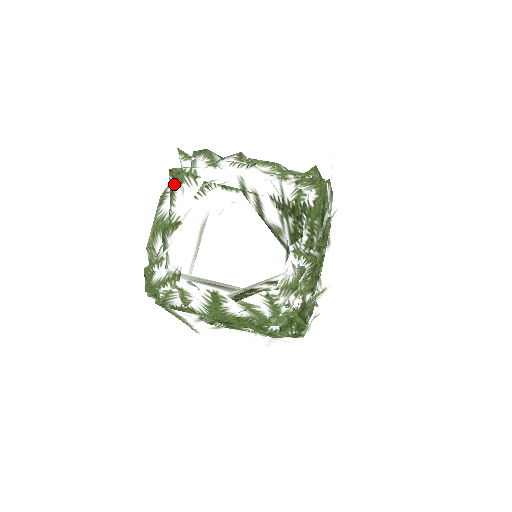
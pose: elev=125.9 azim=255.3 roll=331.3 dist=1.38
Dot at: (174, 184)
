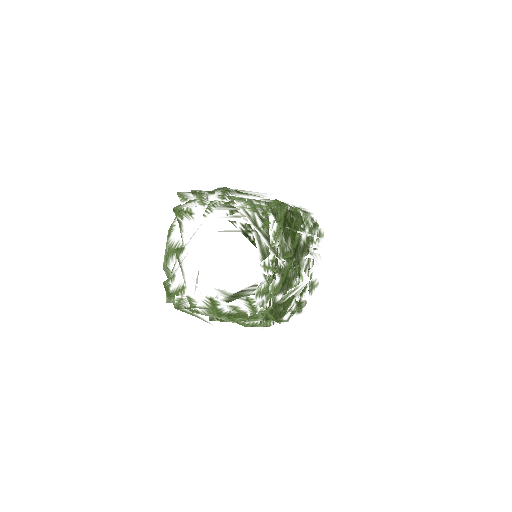
Dot at: (179, 218)
